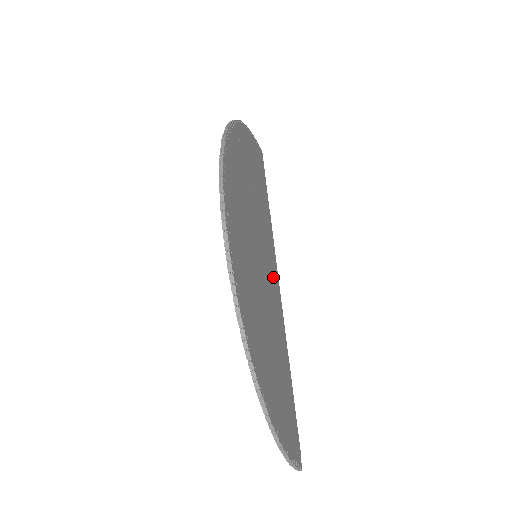
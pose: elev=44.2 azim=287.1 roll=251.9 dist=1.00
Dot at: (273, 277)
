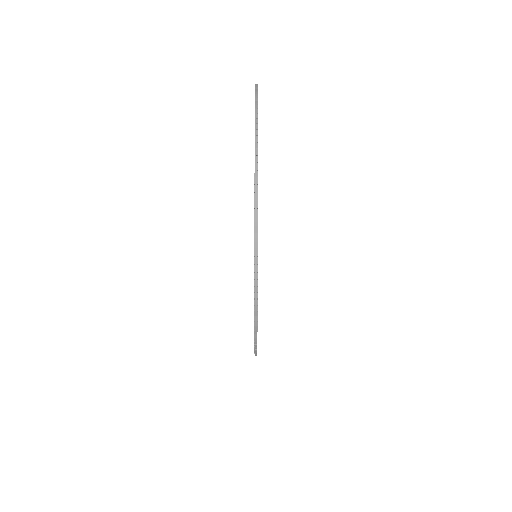
Dot at: occluded
